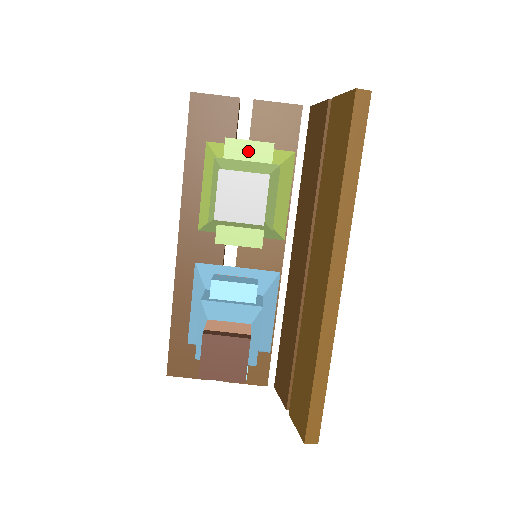
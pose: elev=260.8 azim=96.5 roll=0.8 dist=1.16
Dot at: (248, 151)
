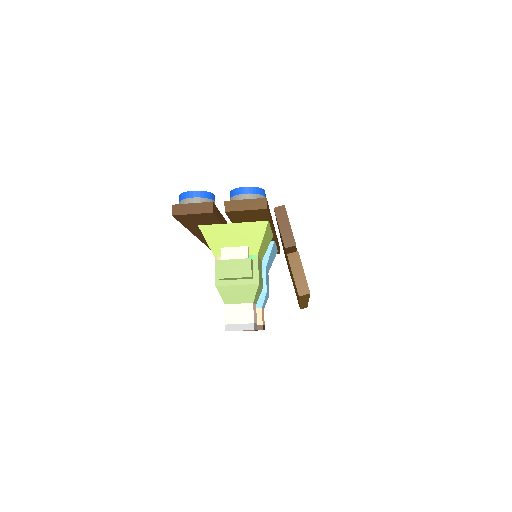
Dot at: (235, 279)
